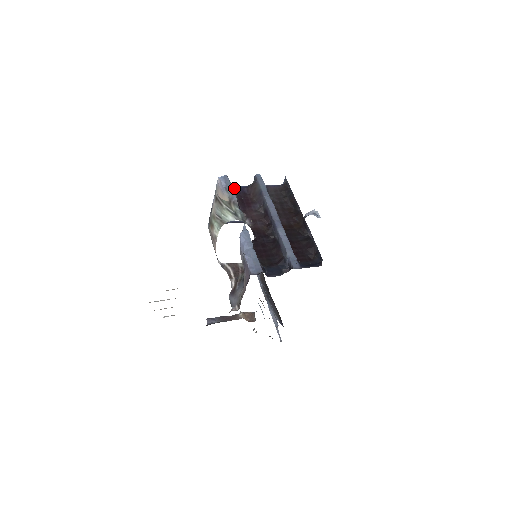
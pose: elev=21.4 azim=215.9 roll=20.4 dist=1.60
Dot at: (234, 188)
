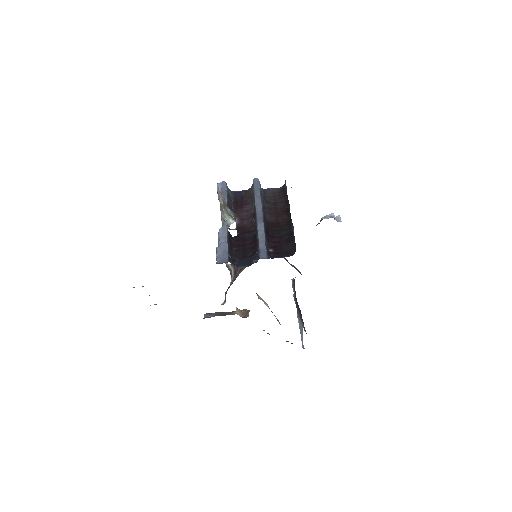
Dot at: (233, 192)
